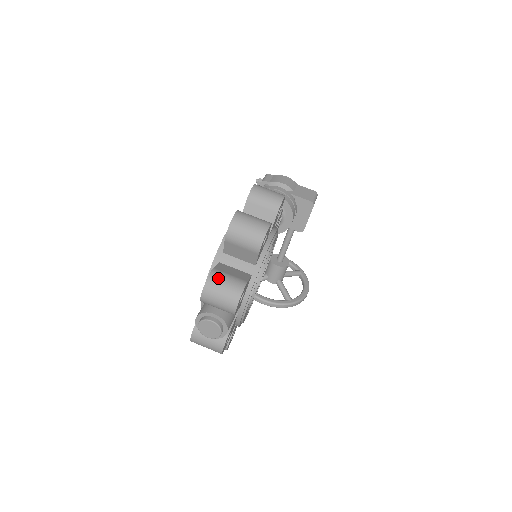
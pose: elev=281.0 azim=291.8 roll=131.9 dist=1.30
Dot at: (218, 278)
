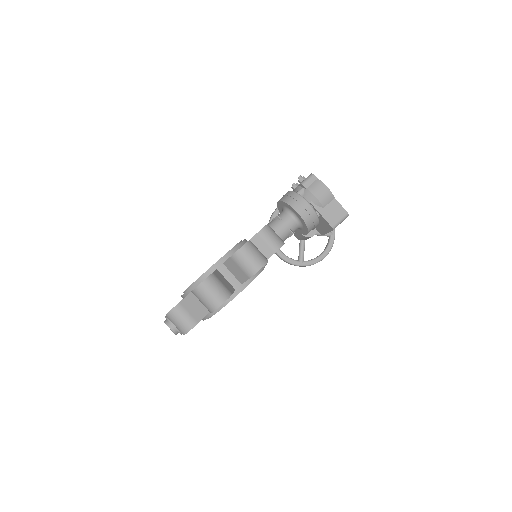
Dot at: (177, 314)
